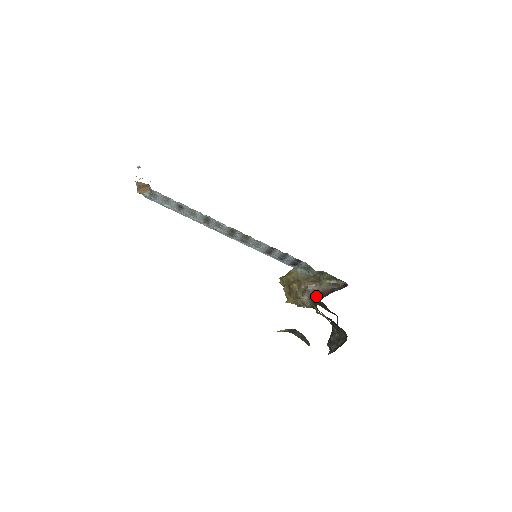
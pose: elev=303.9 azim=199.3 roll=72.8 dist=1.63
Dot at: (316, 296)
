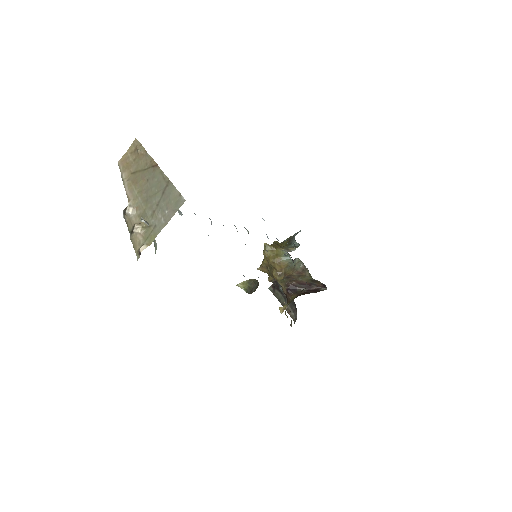
Dot at: (292, 282)
